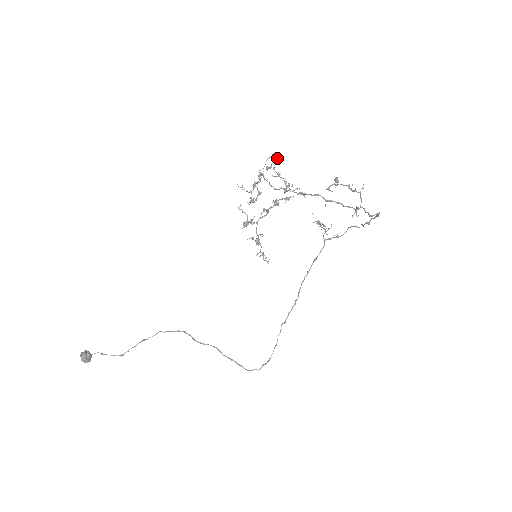
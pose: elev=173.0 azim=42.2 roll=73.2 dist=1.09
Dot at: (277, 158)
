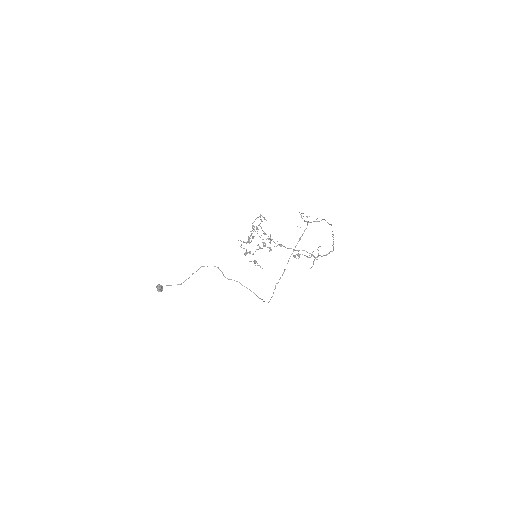
Dot at: (264, 217)
